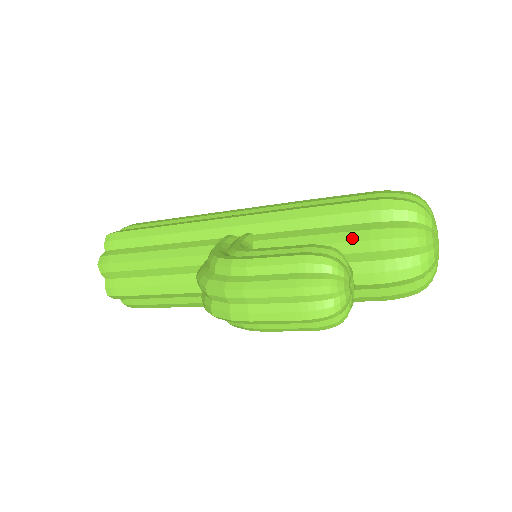
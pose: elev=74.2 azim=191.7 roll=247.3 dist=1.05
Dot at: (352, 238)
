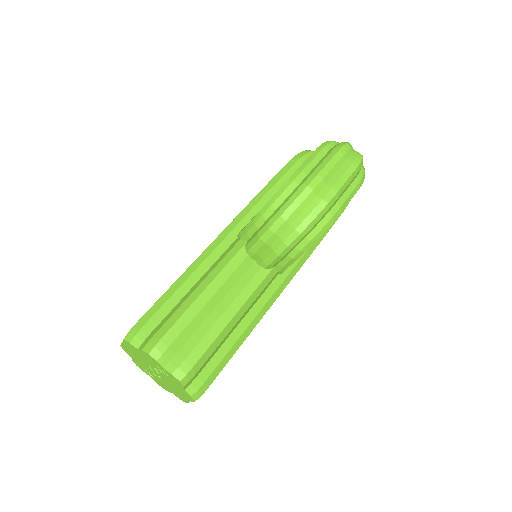
Dot at: occluded
